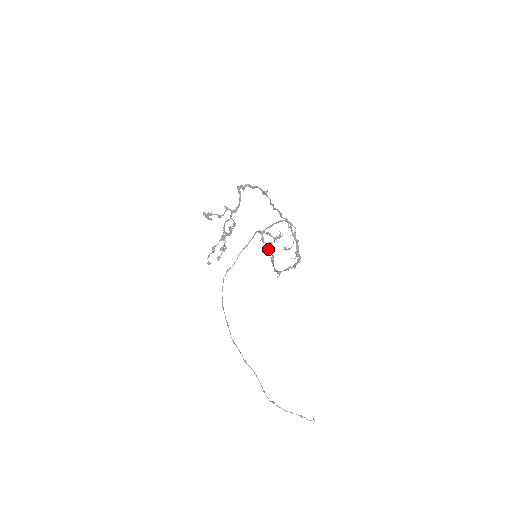
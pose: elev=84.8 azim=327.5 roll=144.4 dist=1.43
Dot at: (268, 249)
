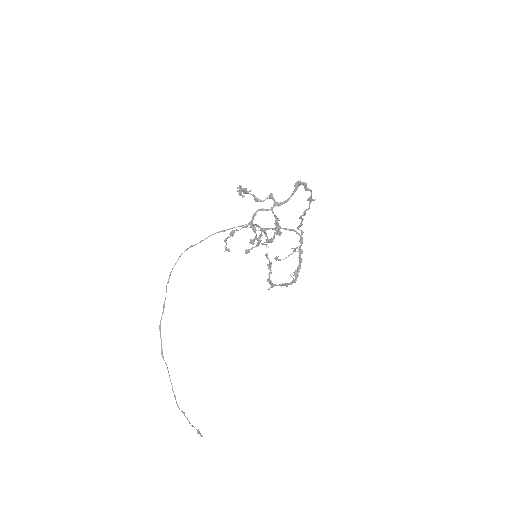
Dot at: occluded
